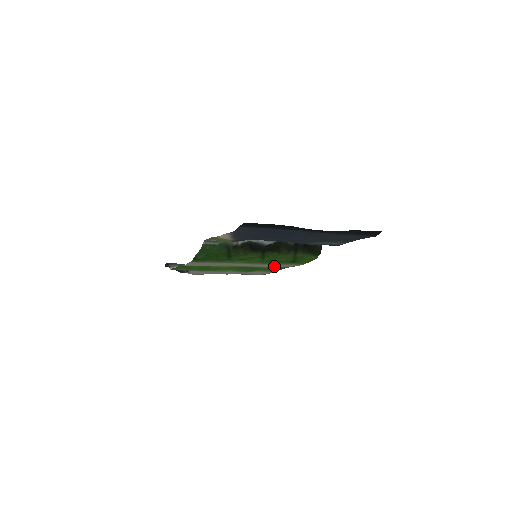
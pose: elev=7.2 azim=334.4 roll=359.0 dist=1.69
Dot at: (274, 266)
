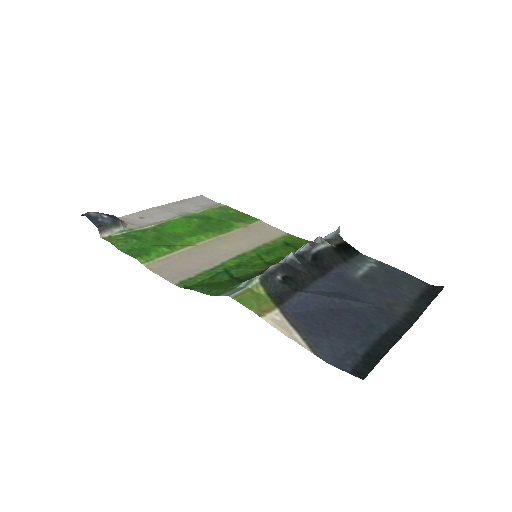
Dot at: (250, 230)
